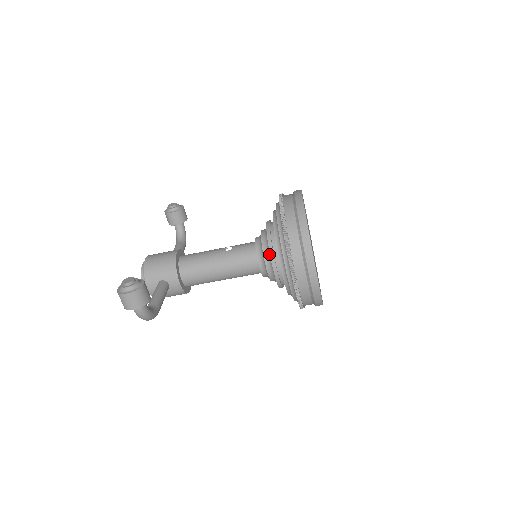
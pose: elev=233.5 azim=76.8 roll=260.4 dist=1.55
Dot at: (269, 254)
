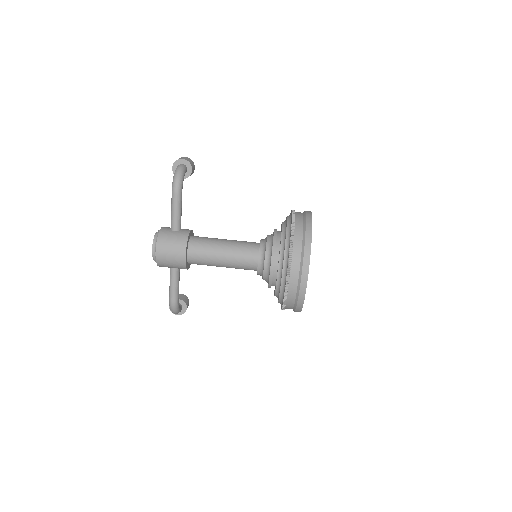
Dot at: occluded
